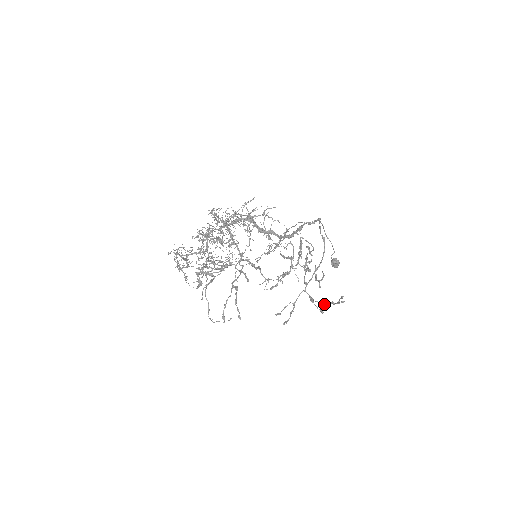
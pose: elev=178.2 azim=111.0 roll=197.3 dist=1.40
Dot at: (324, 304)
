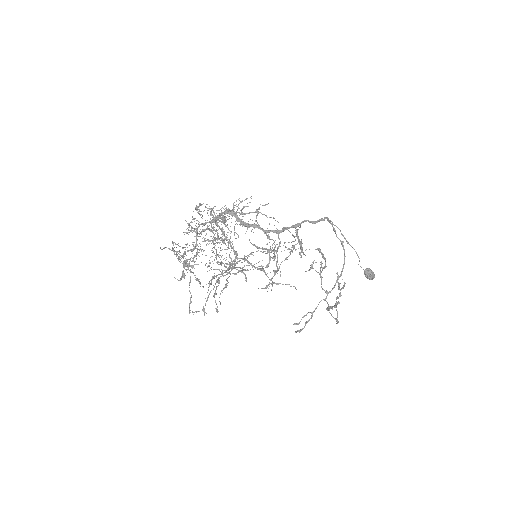
Dot at: (328, 308)
